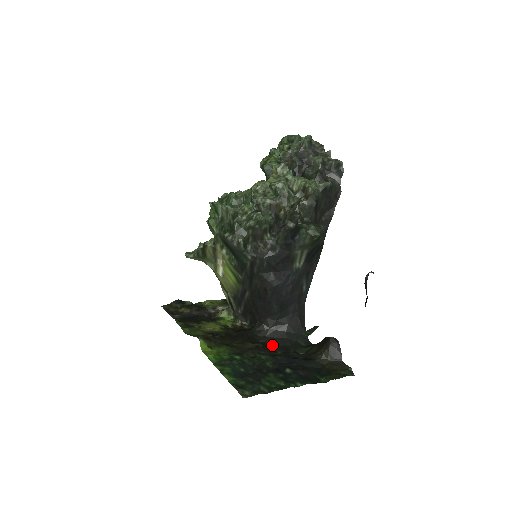
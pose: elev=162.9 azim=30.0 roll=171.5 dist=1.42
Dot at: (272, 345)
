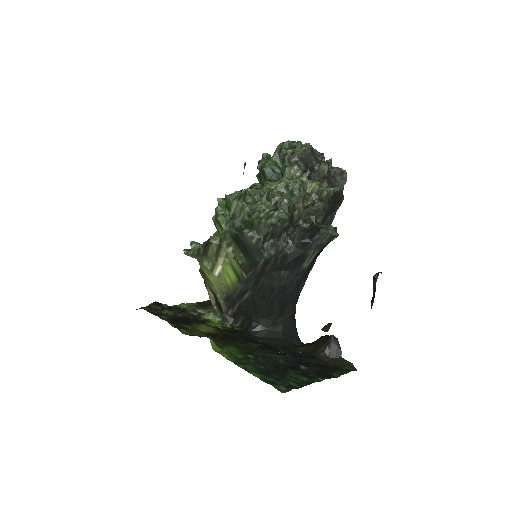
Dot at: (272, 345)
